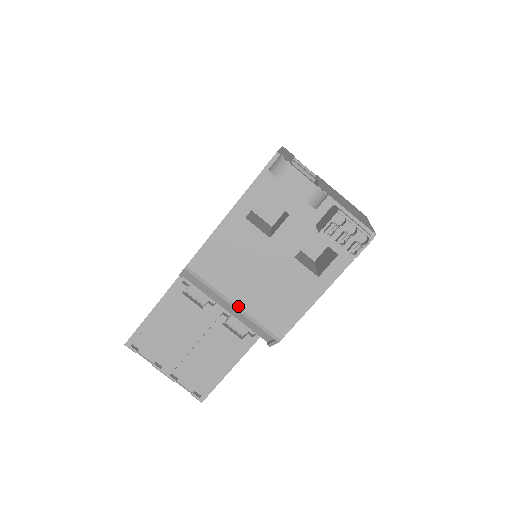
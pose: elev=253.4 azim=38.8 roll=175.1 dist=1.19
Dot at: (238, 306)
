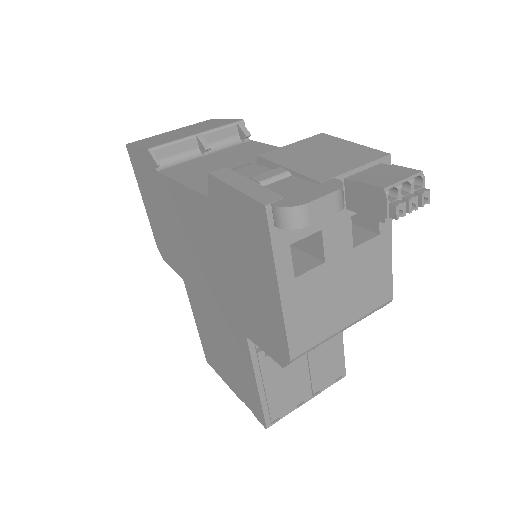
Dot at: (349, 325)
